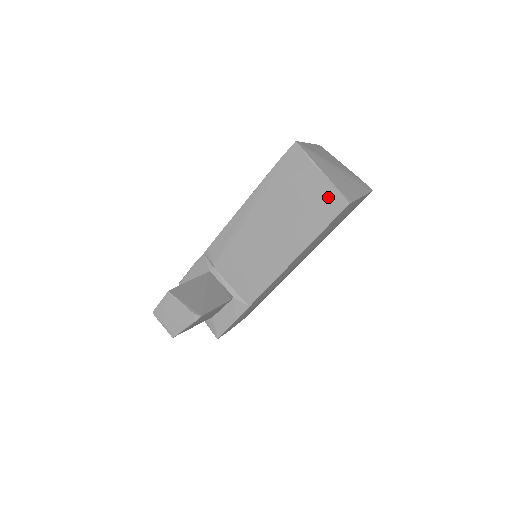
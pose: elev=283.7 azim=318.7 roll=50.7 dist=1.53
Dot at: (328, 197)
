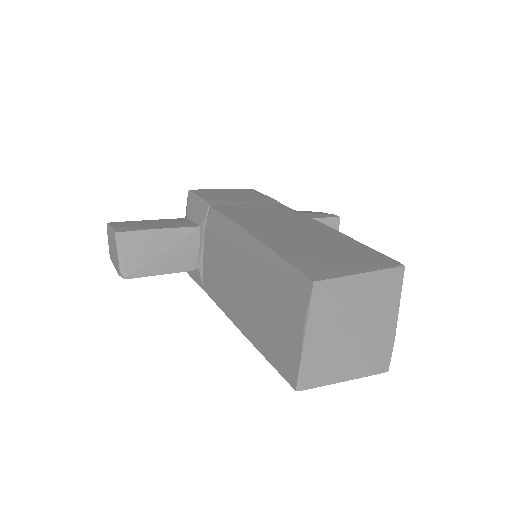
Dot at: (289, 357)
